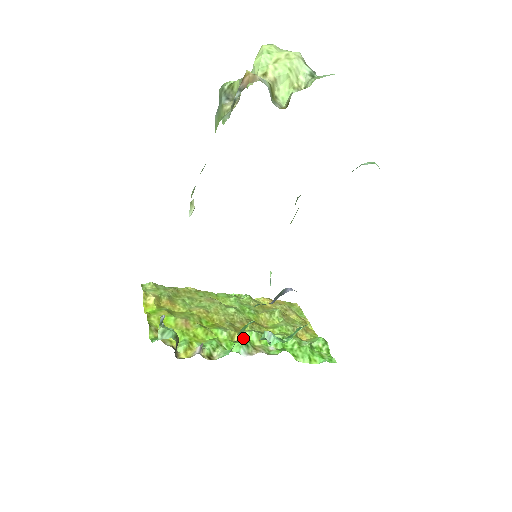
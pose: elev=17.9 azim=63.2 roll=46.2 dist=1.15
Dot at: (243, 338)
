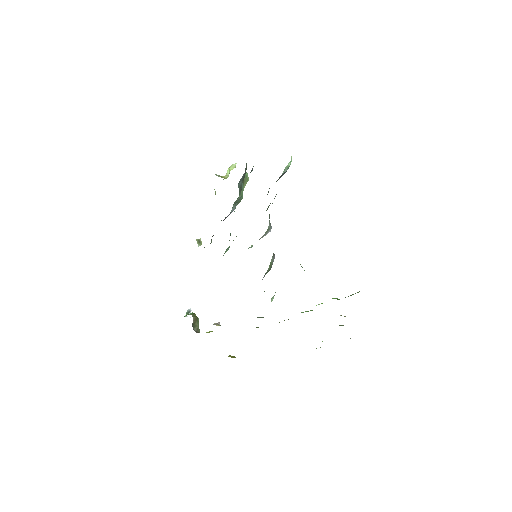
Dot at: occluded
